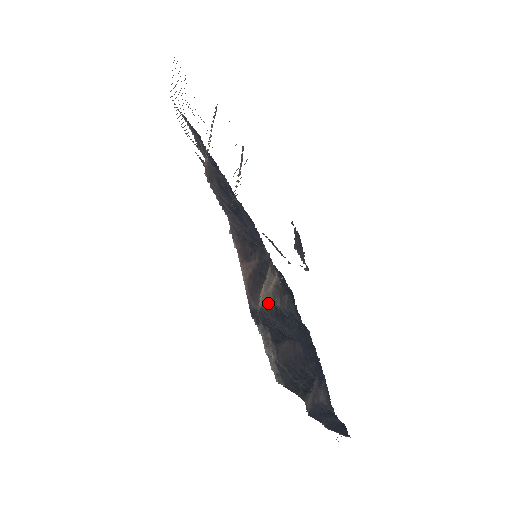
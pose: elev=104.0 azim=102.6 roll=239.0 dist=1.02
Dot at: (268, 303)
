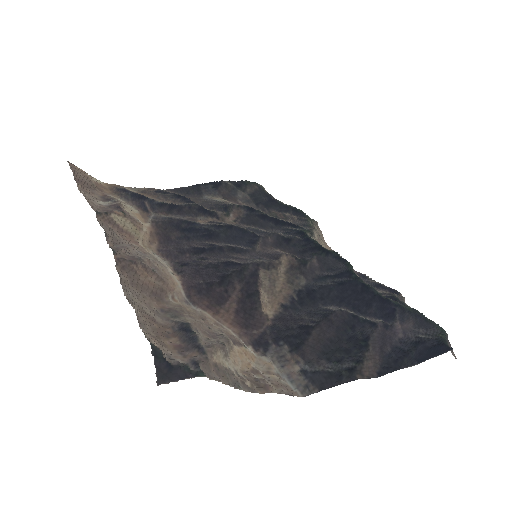
Dot at: (285, 299)
